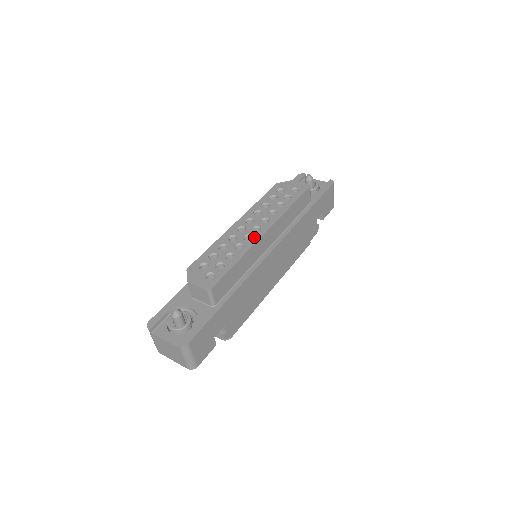
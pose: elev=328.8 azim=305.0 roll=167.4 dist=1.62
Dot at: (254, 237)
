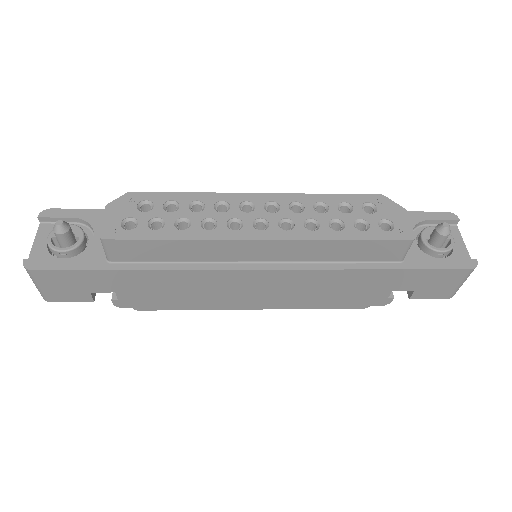
Dot at: (239, 231)
